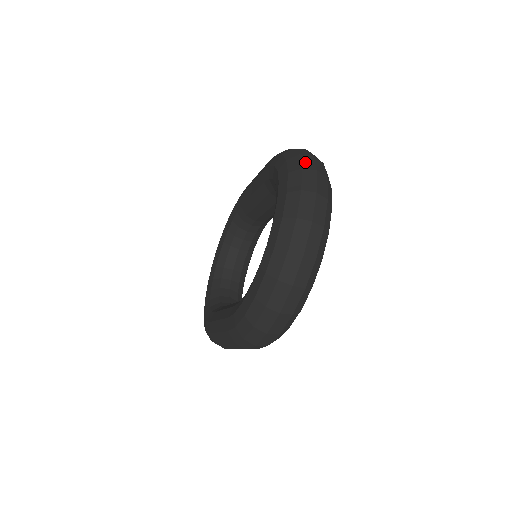
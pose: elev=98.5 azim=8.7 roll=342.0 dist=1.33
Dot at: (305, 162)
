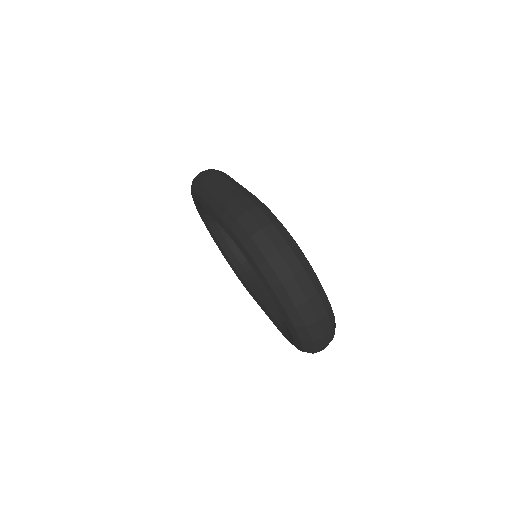
Dot at: (278, 270)
